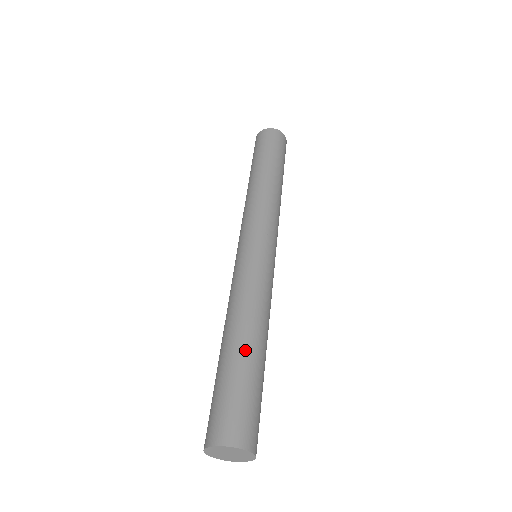
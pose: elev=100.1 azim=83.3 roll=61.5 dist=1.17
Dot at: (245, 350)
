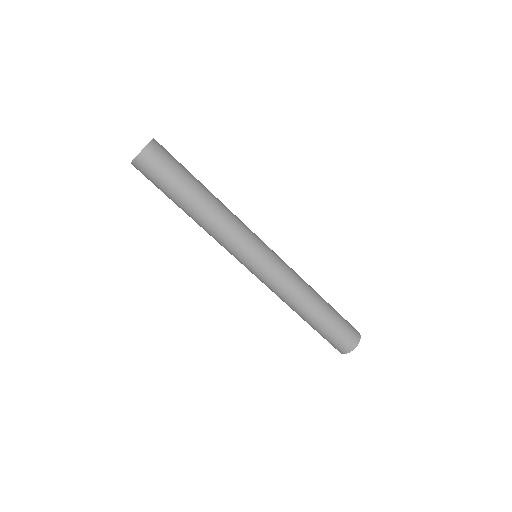
Dot at: (320, 314)
